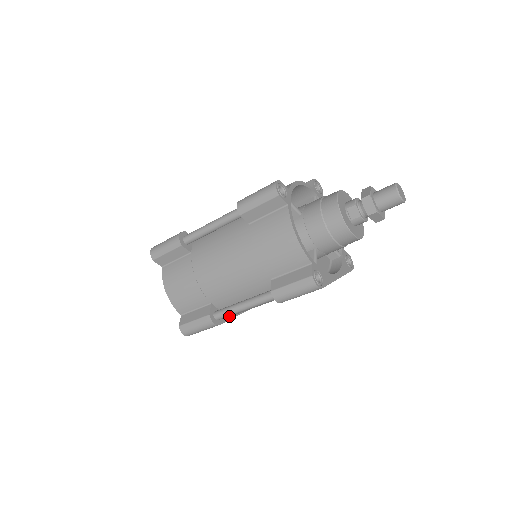
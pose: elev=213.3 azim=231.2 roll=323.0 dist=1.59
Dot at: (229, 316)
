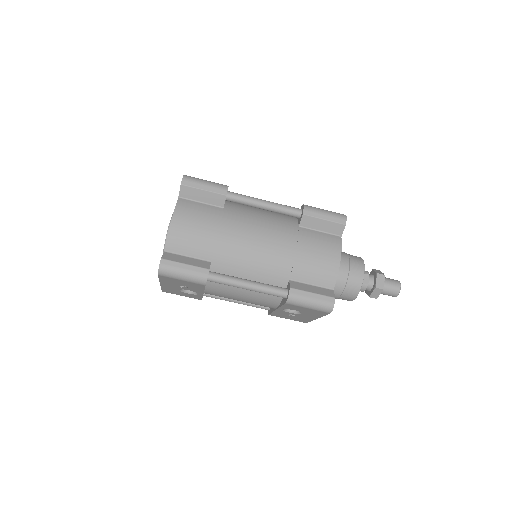
Dot at: (205, 286)
